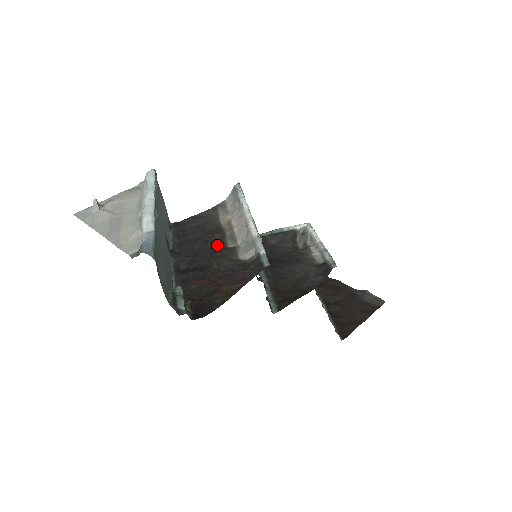
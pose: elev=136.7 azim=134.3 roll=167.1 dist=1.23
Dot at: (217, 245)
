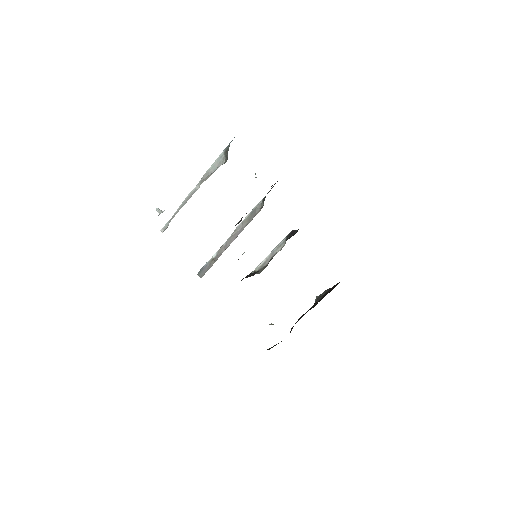
Dot at: occluded
